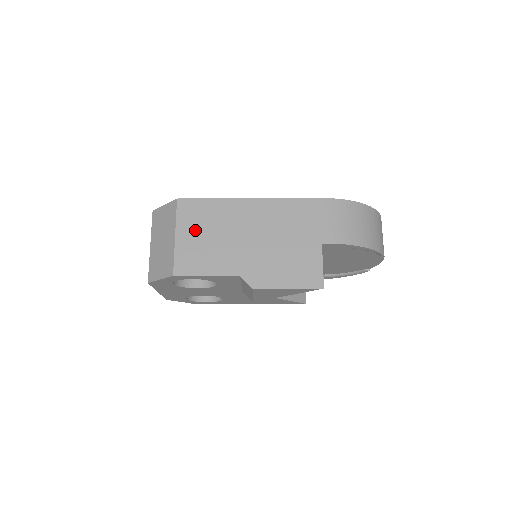
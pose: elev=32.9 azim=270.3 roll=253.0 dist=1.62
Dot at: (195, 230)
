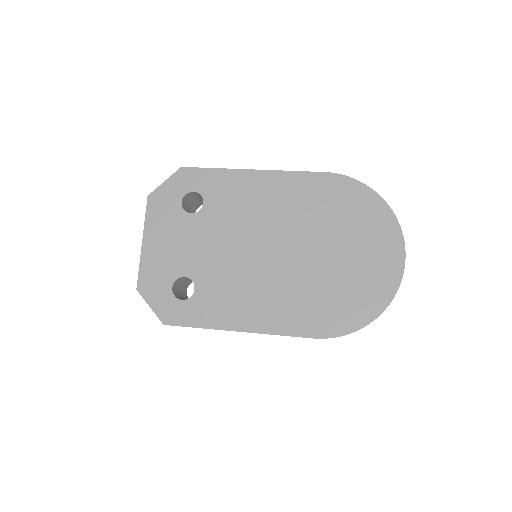
Dot at: occluded
